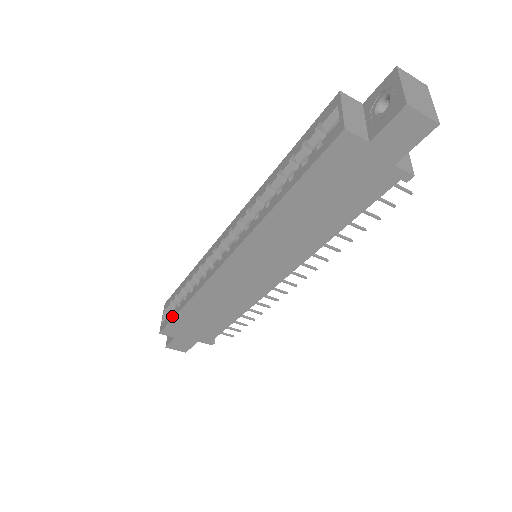
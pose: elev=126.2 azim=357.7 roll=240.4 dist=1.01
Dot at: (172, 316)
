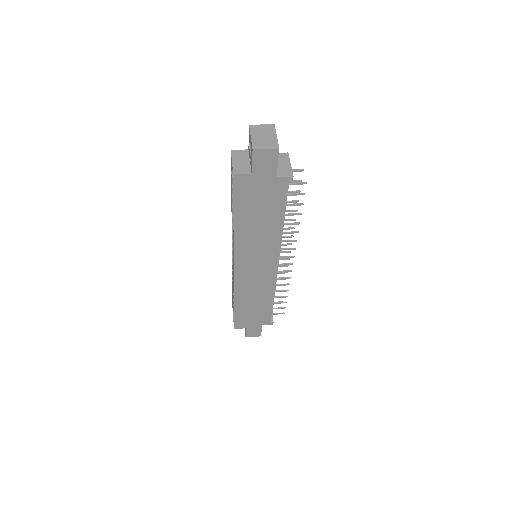
Dot at: occluded
